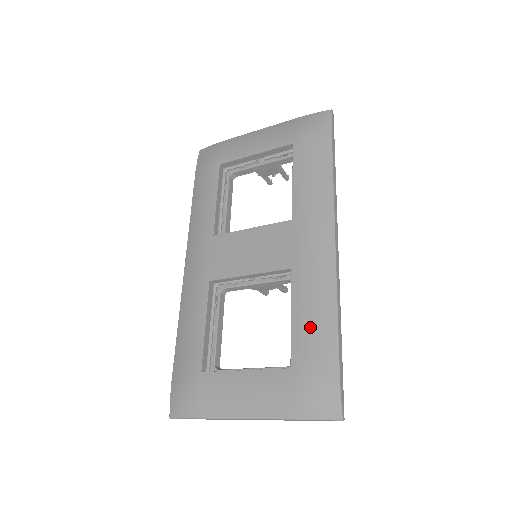
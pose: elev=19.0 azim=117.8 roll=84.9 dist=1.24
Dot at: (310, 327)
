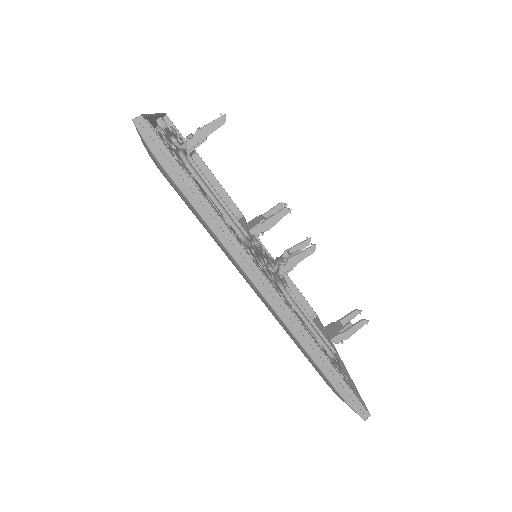
Dot at: (305, 356)
